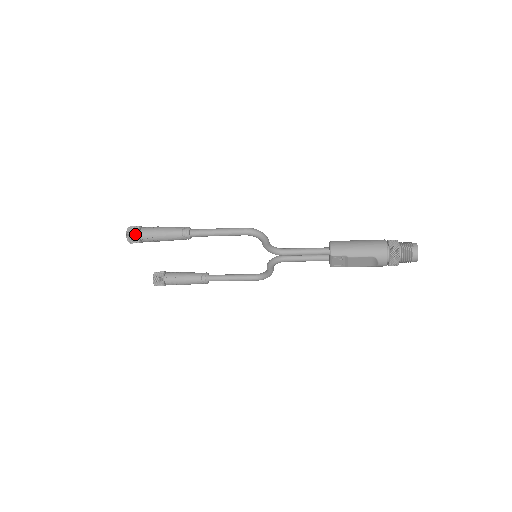
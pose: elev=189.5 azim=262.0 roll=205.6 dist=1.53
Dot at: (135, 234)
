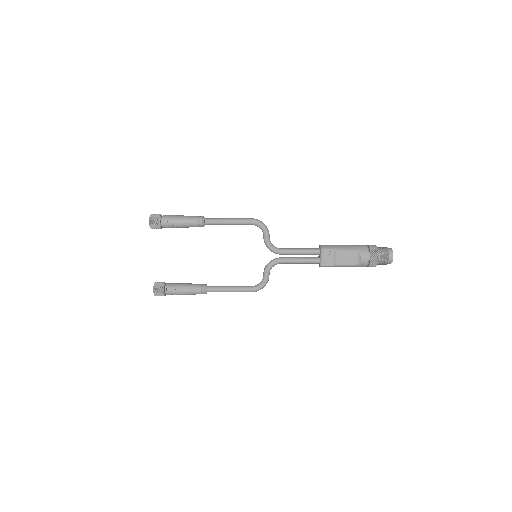
Dot at: (158, 216)
